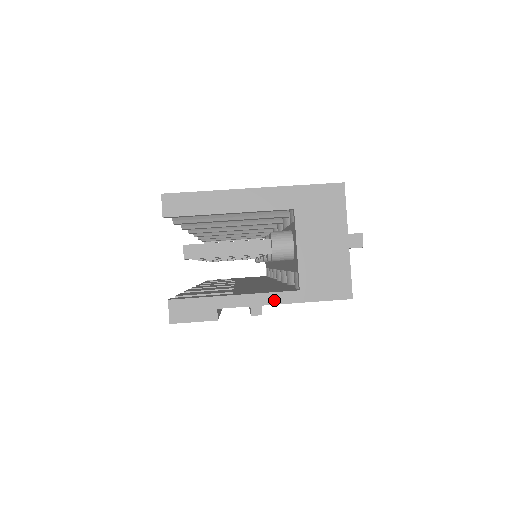
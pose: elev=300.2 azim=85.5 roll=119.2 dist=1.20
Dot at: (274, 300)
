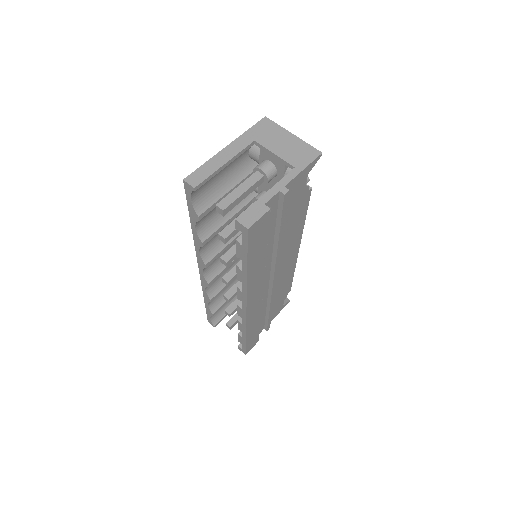
Dot at: (287, 180)
